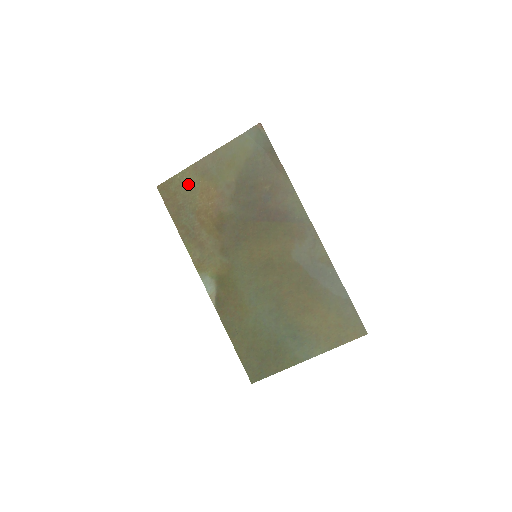
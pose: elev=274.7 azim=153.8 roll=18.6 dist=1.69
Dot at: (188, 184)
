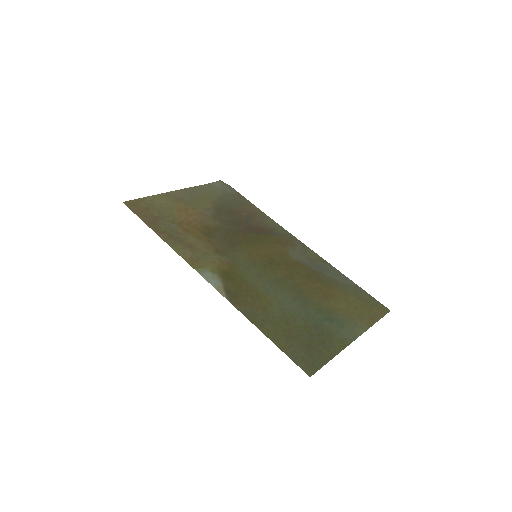
Dot at: (162, 204)
